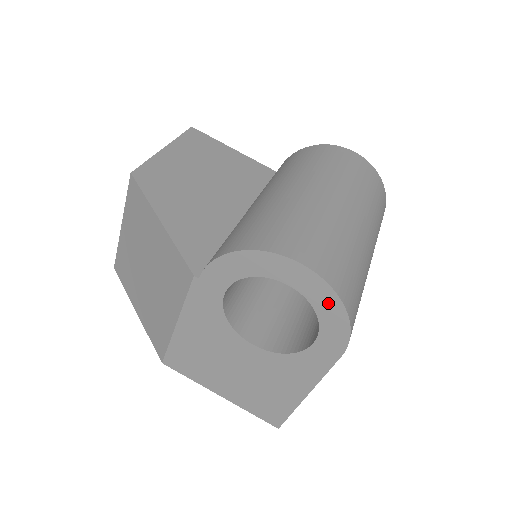
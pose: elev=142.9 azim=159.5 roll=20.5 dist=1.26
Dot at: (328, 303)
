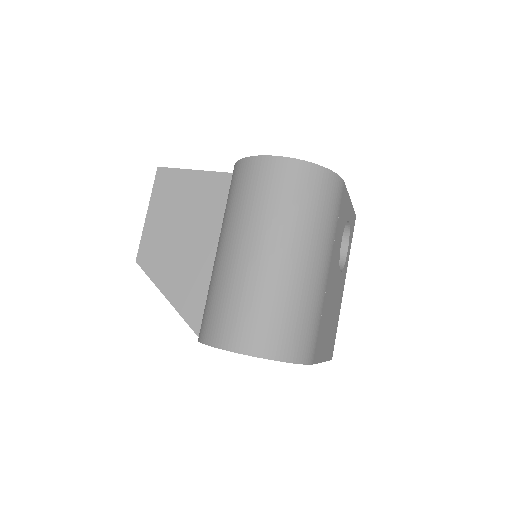
Dot at: occluded
